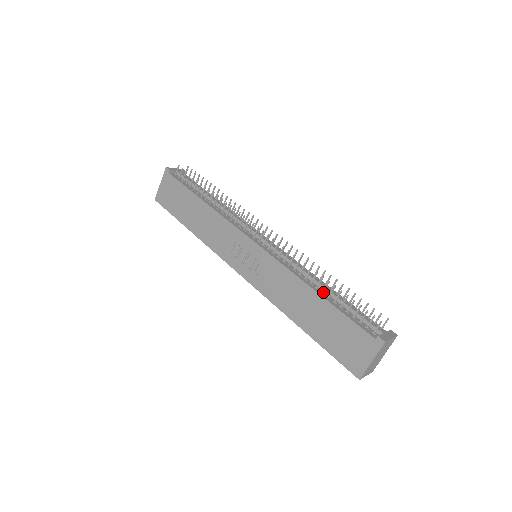
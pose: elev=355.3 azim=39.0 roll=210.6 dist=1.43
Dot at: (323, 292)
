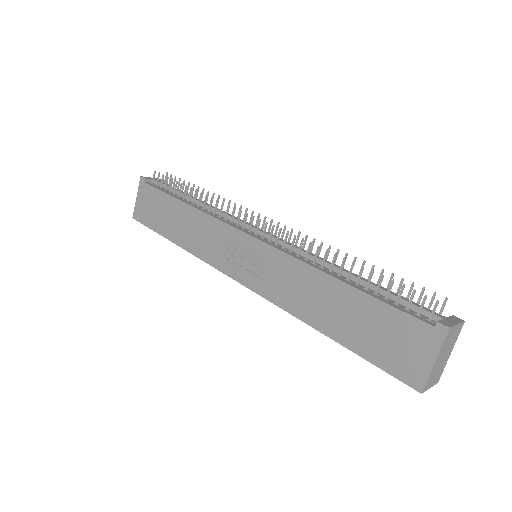
Dot at: (348, 279)
